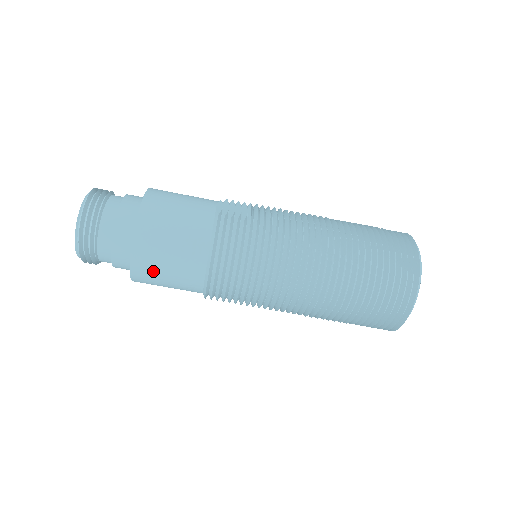
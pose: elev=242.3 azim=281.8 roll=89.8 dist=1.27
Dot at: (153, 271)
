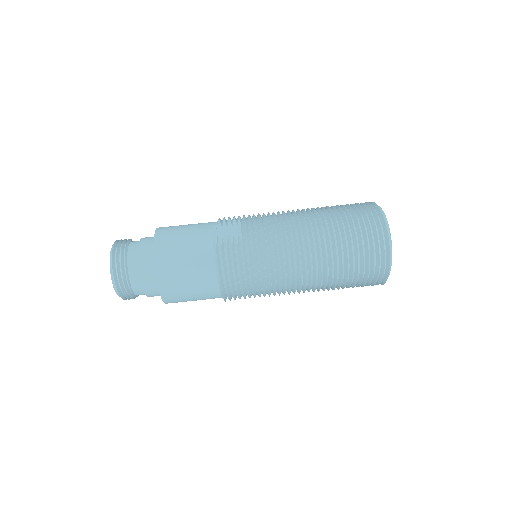
Dot at: (180, 299)
